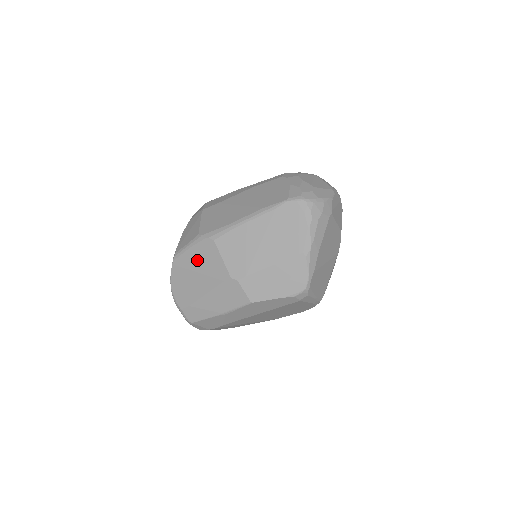
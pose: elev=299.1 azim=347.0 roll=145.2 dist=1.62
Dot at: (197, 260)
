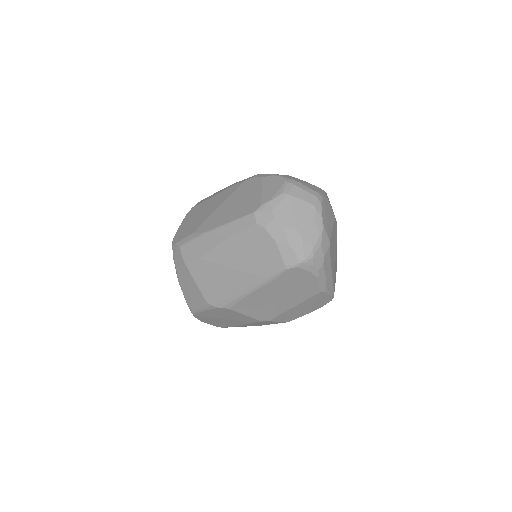
Dot at: (219, 315)
